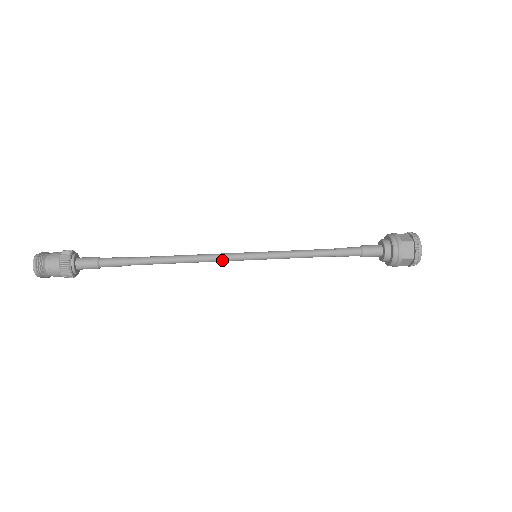
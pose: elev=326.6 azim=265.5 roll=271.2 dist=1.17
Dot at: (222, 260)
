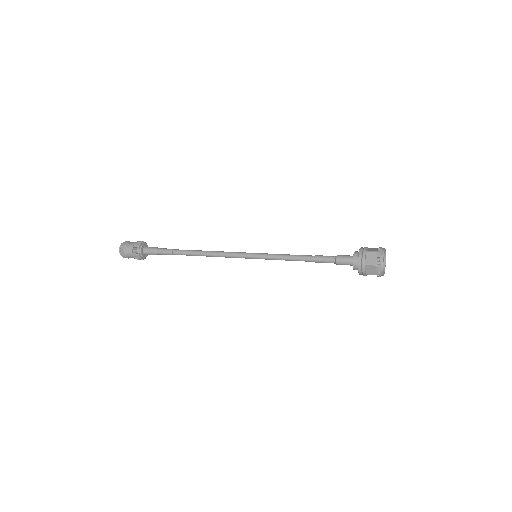
Dot at: (231, 256)
